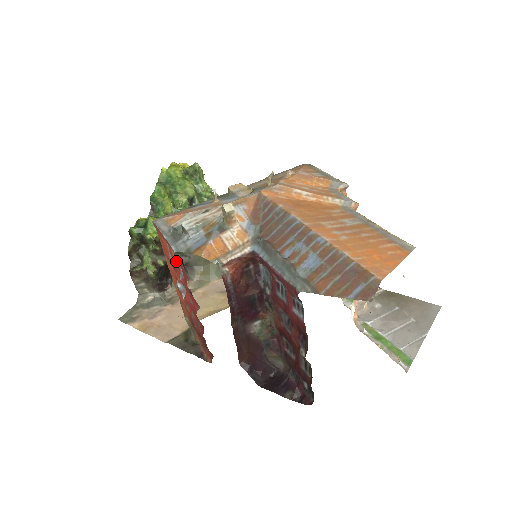
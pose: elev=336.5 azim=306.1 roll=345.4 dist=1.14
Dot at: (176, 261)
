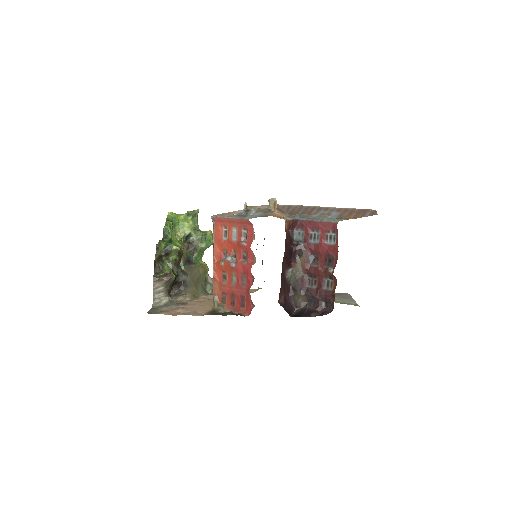
Dot at: (238, 234)
